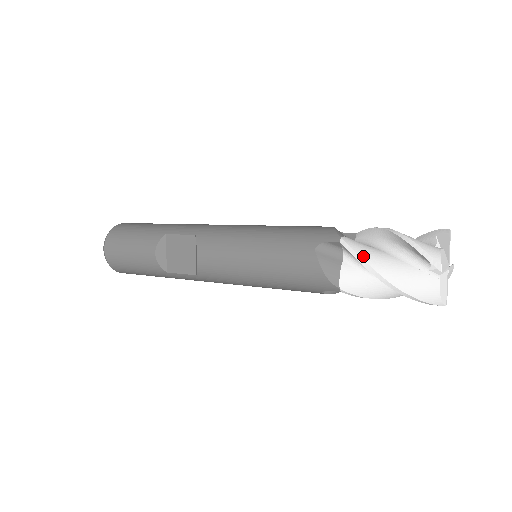
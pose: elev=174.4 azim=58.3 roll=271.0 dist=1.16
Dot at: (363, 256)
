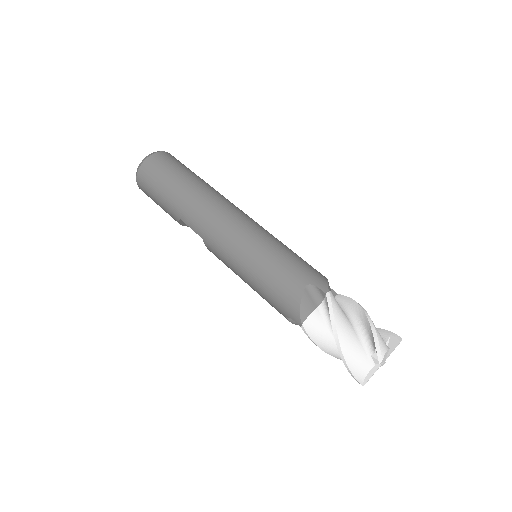
Dot at: (317, 344)
